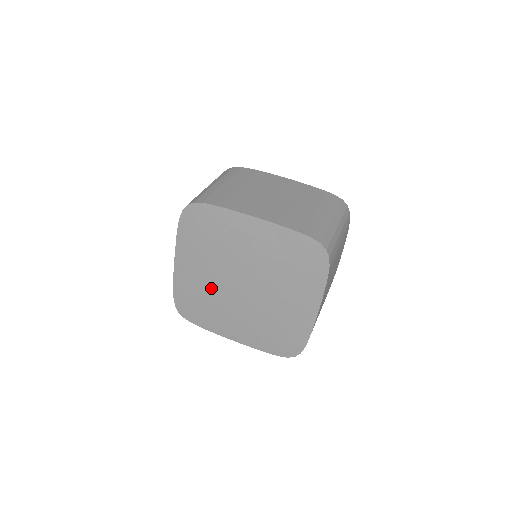
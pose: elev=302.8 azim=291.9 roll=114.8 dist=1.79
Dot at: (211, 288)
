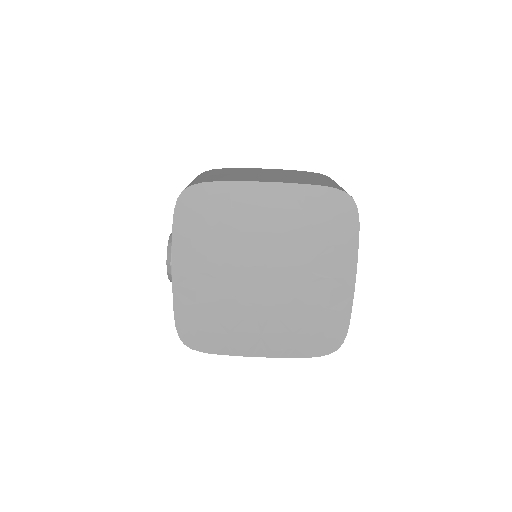
Dot at: (224, 292)
